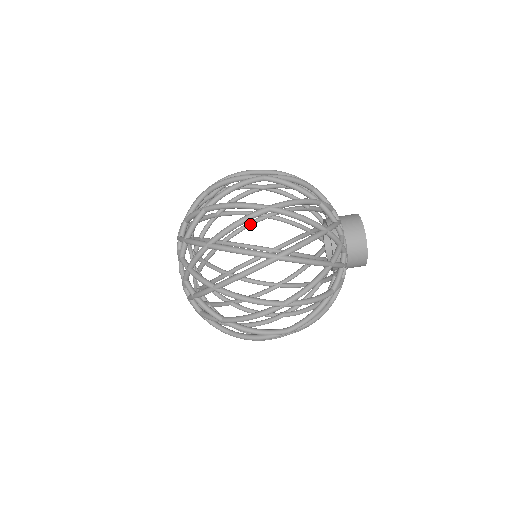
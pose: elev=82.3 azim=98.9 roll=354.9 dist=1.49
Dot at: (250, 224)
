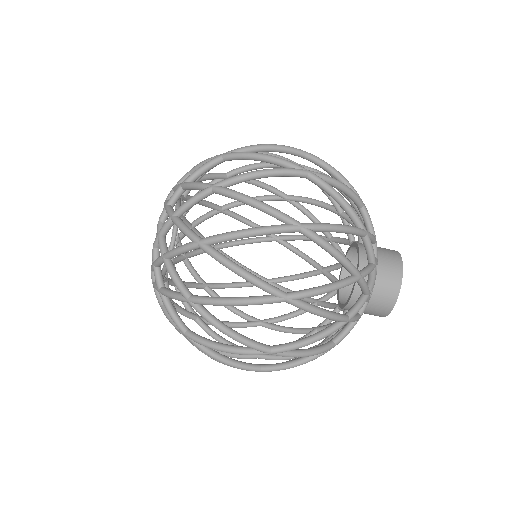
Dot at: (270, 166)
